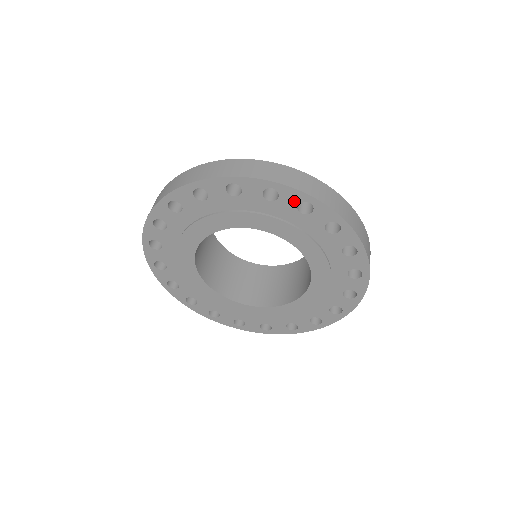
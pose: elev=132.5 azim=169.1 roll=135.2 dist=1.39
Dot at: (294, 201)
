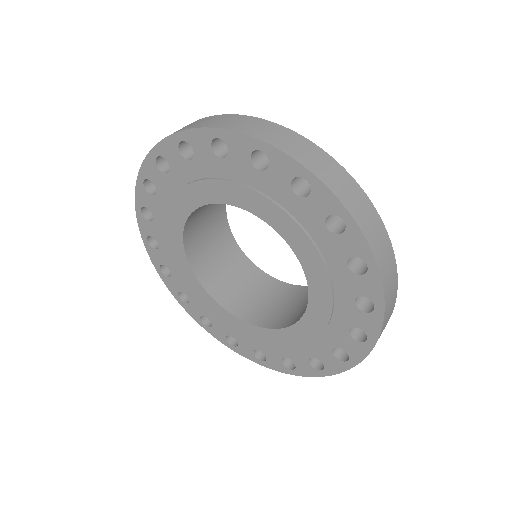
Dot at: (175, 153)
